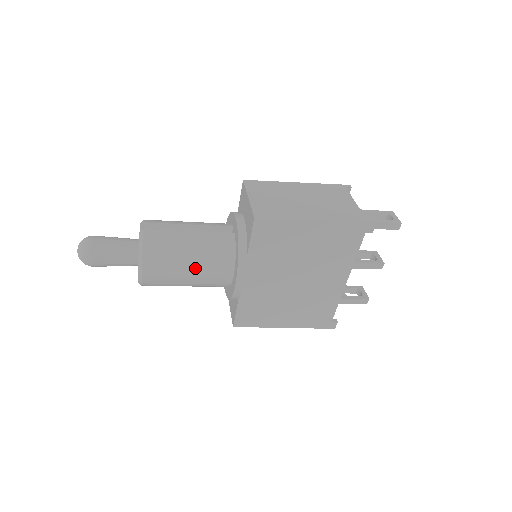
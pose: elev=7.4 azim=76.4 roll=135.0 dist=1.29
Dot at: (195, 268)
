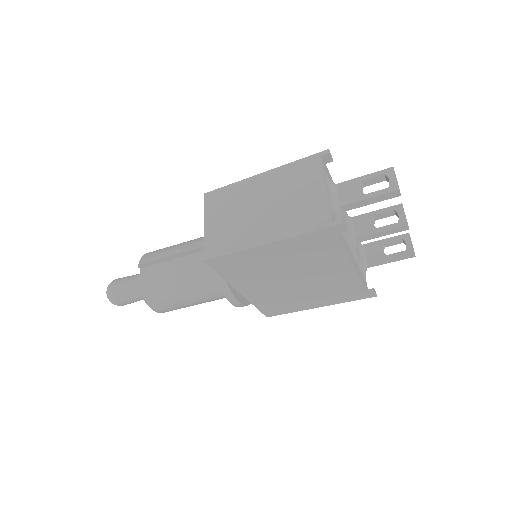
Dot at: (192, 297)
